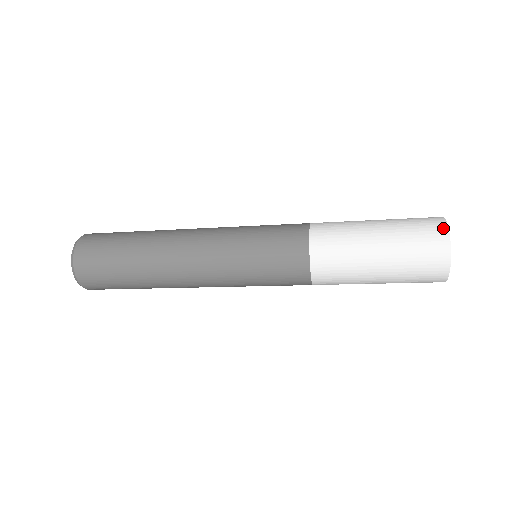
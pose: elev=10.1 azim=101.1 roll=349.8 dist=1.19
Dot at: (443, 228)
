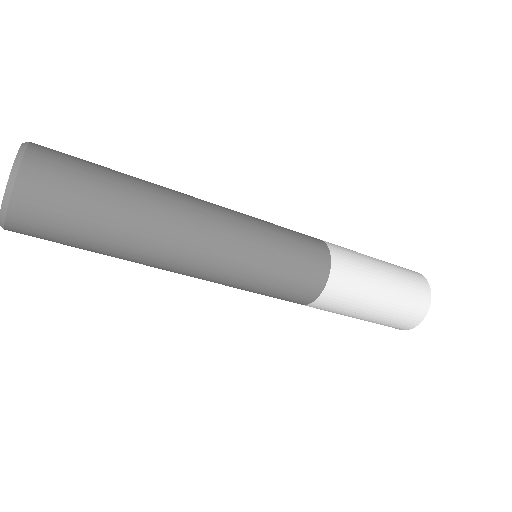
Dot at: (417, 272)
